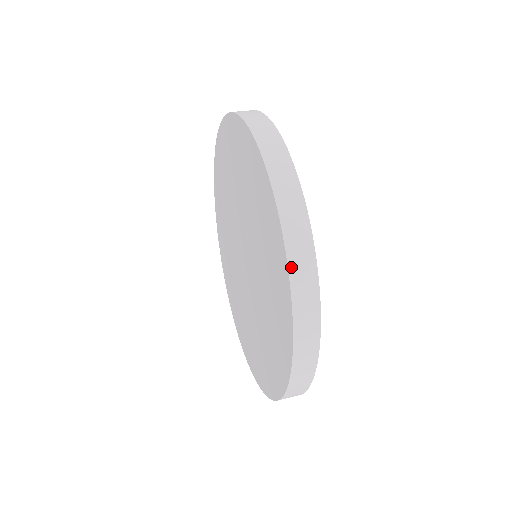
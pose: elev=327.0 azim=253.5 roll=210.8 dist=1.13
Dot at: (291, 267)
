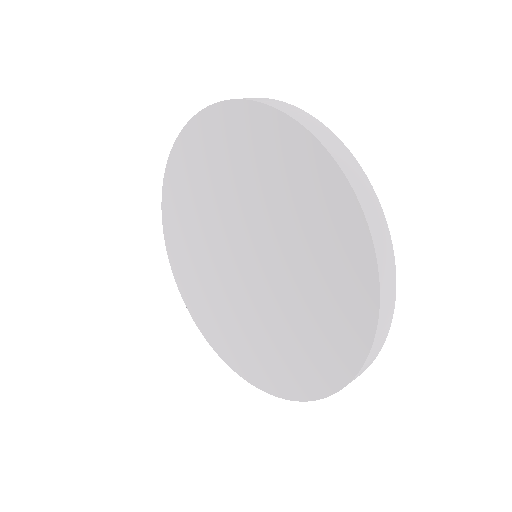
Dot at: (382, 293)
